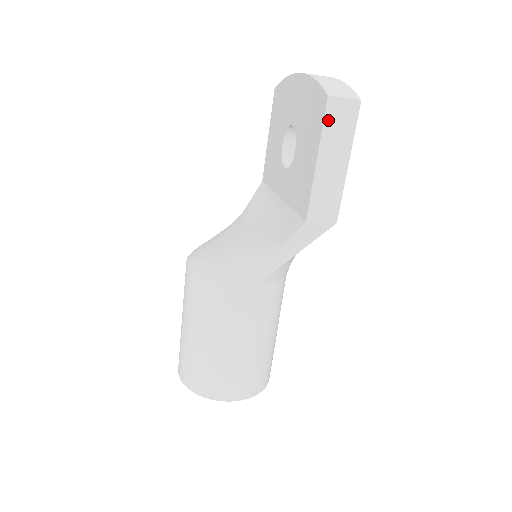
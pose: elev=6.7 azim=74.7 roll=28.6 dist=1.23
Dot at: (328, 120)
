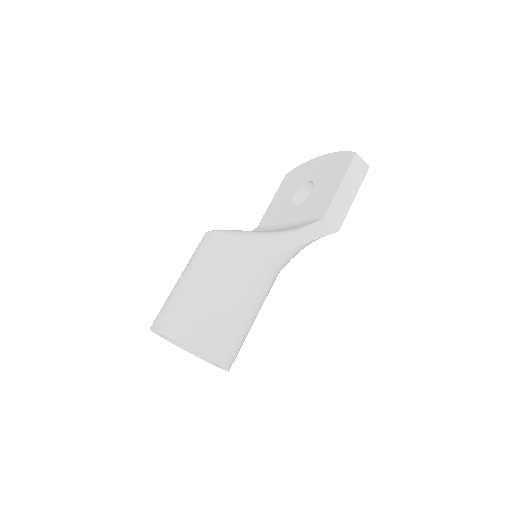
Dot at: (352, 165)
